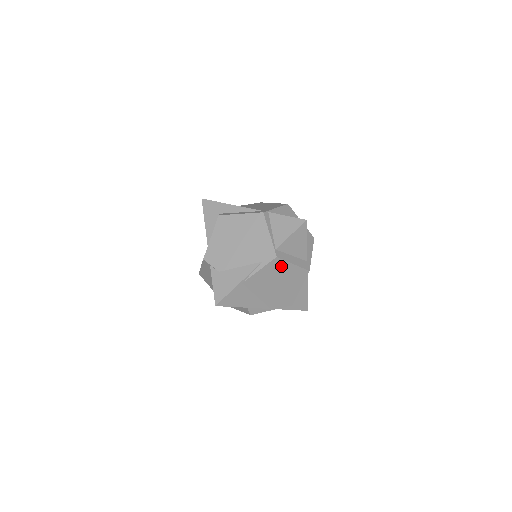
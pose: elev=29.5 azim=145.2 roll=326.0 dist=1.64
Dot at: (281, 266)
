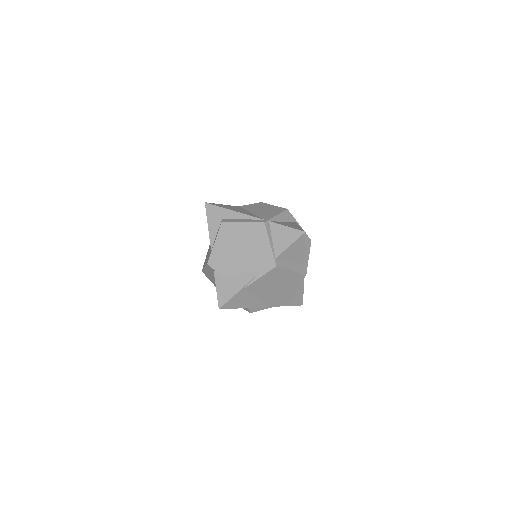
Dot at: (280, 273)
